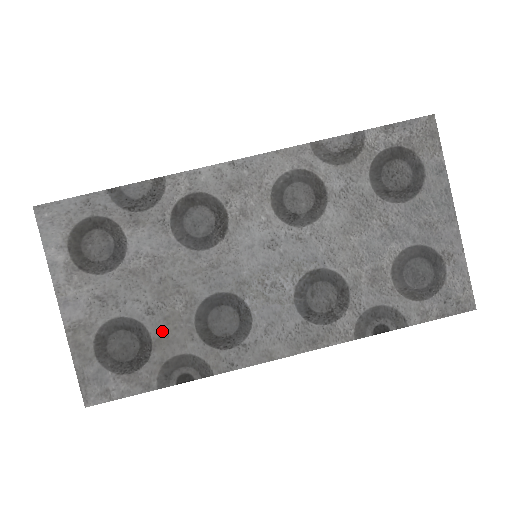
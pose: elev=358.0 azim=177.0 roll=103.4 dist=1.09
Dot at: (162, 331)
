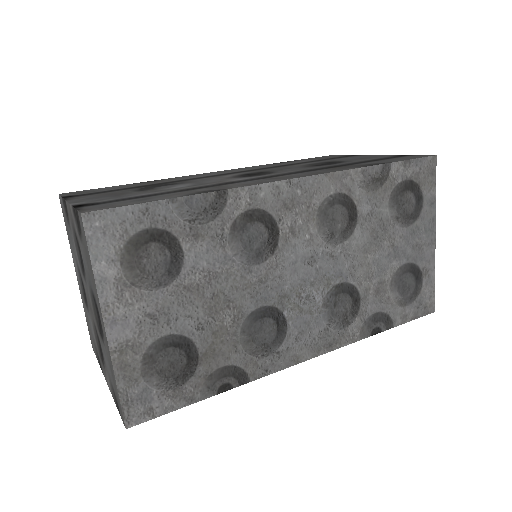
Dot at: (209, 345)
